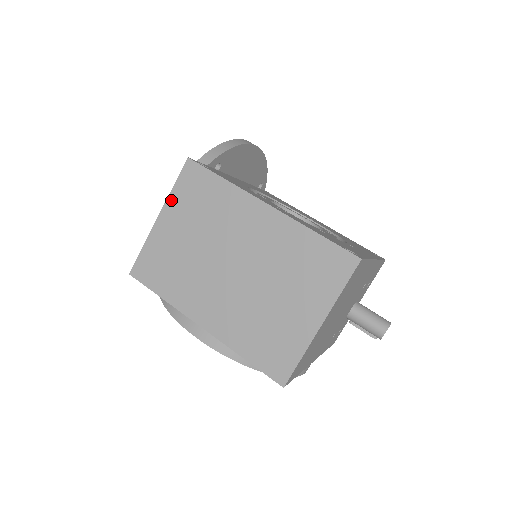
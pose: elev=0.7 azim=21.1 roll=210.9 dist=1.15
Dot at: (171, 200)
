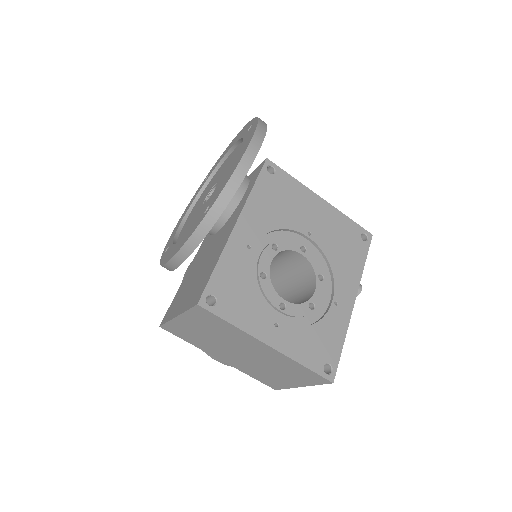
Dot at: (186, 315)
